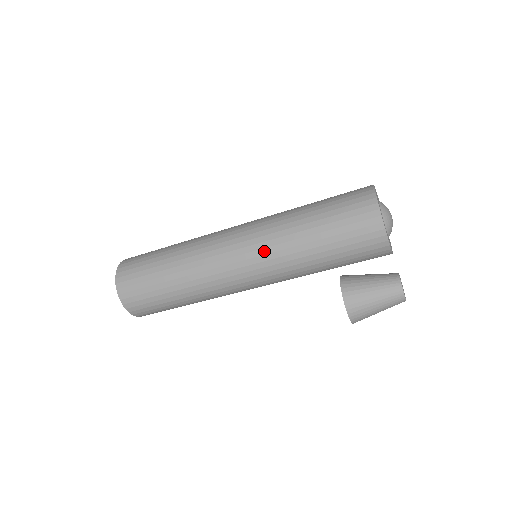
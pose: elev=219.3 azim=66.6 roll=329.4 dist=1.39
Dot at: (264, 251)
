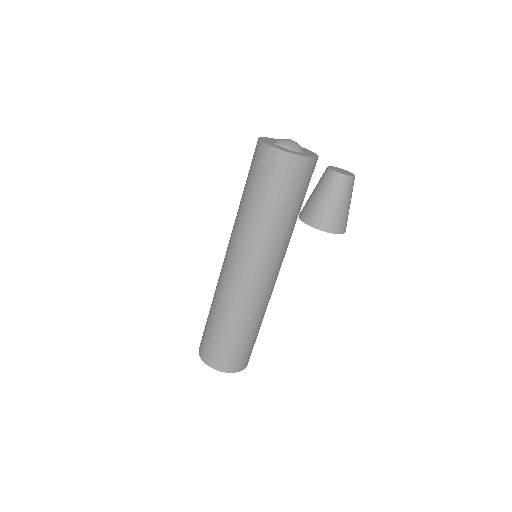
Dot at: (234, 238)
